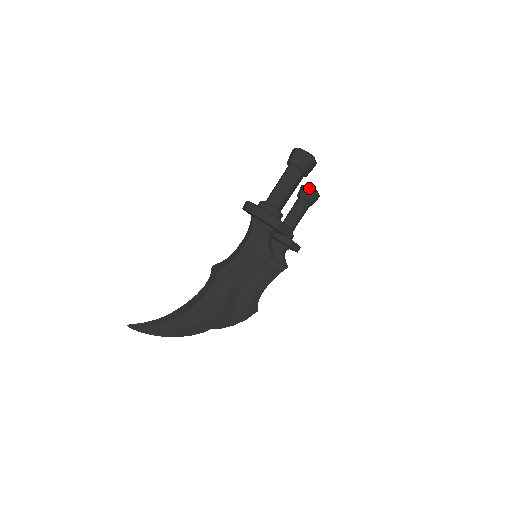
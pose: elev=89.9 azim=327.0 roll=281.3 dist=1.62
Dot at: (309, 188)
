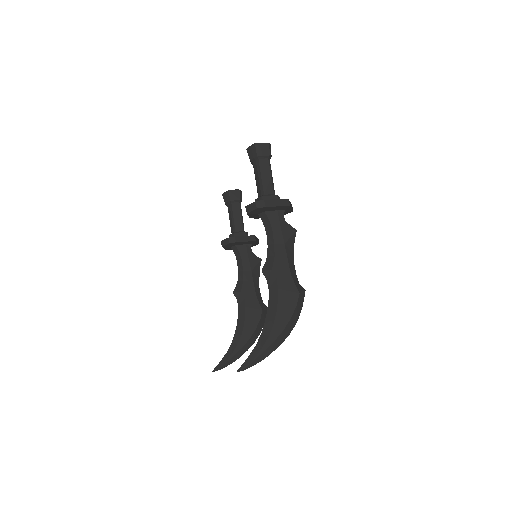
Dot at: (233, 191)
